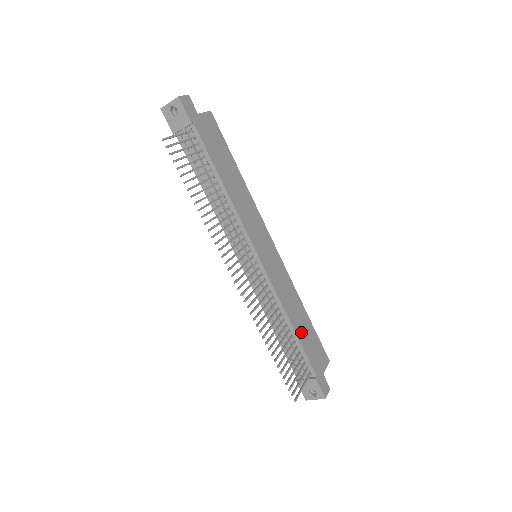
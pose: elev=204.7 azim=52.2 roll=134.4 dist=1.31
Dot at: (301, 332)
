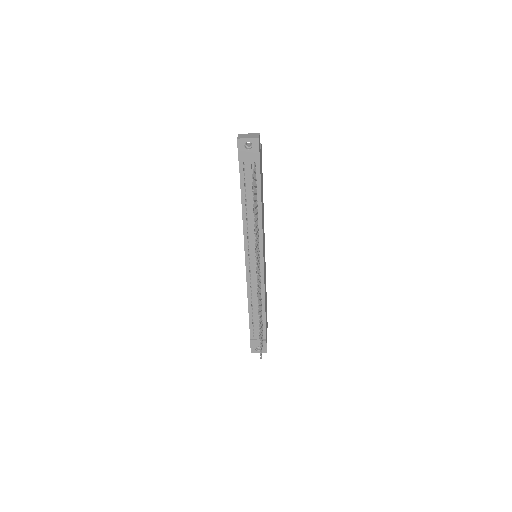
Dot at: occluded
